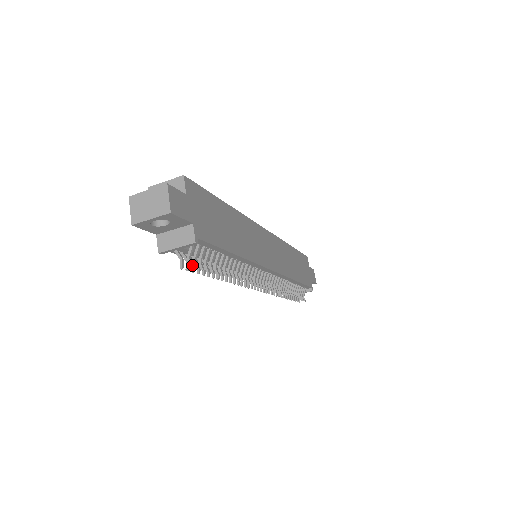
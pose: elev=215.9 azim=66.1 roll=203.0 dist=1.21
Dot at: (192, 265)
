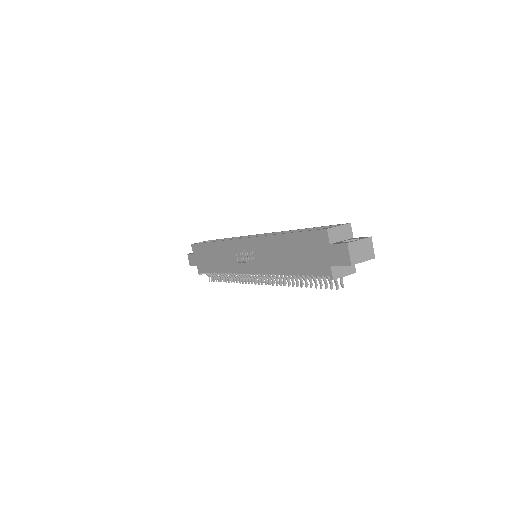
Dot at: (343, 286)
